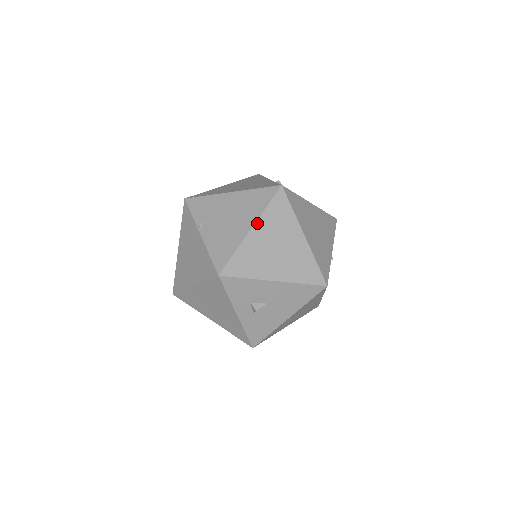
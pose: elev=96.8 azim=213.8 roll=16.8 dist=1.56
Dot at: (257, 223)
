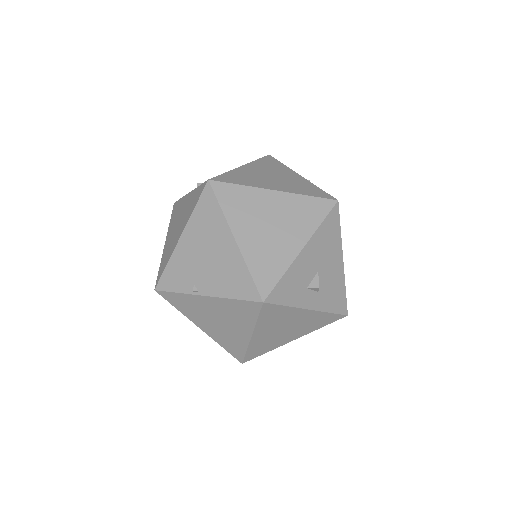
Dot at: (232, 229)
